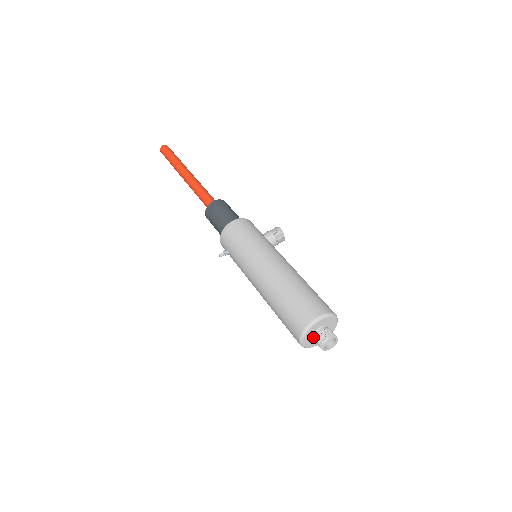
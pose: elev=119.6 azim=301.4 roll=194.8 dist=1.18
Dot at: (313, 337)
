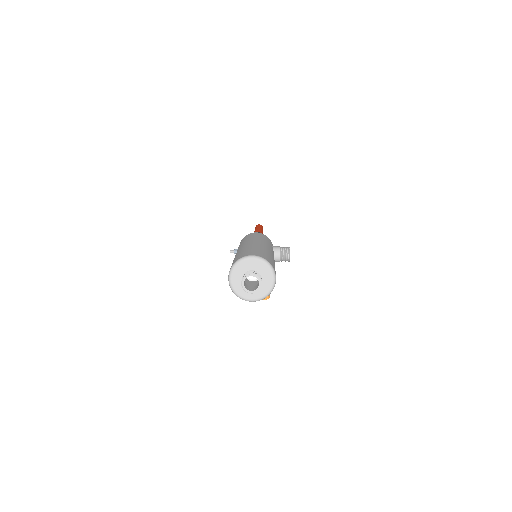
Dot at: occluded
